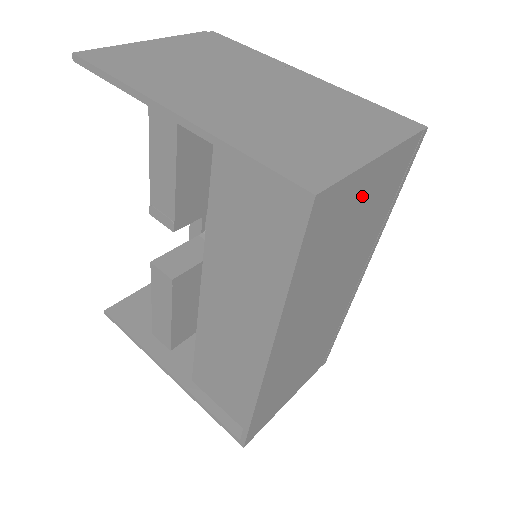
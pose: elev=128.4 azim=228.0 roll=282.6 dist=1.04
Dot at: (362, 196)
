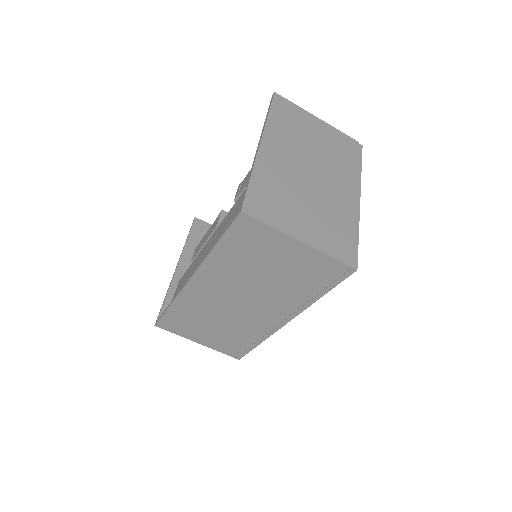
Dot at: (283, 253)
